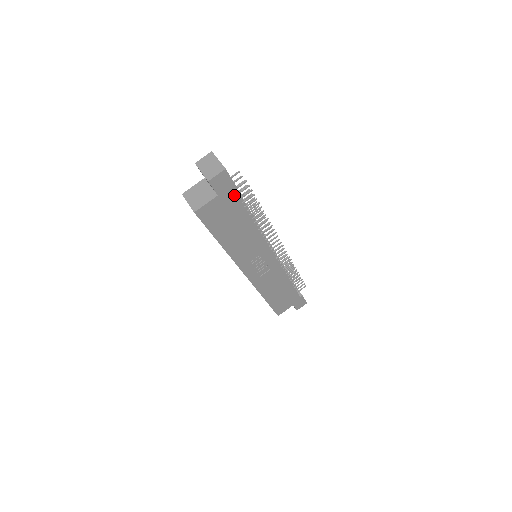
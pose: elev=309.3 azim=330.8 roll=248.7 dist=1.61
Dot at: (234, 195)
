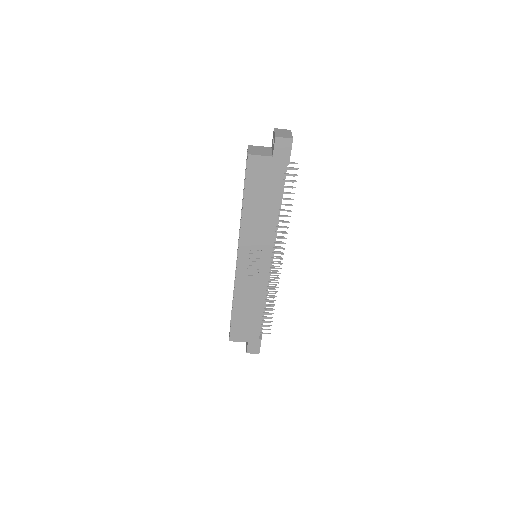
Dot at: (283, 169)
